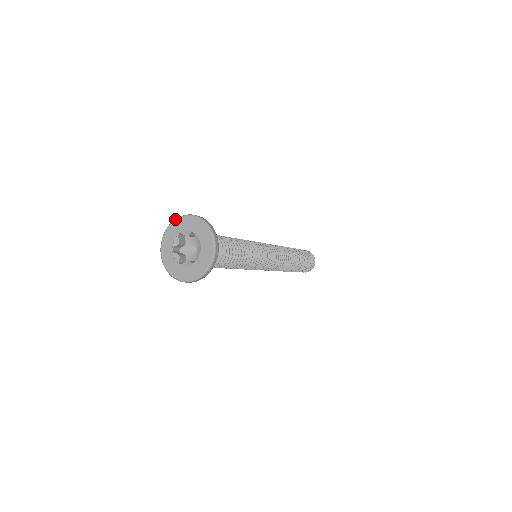
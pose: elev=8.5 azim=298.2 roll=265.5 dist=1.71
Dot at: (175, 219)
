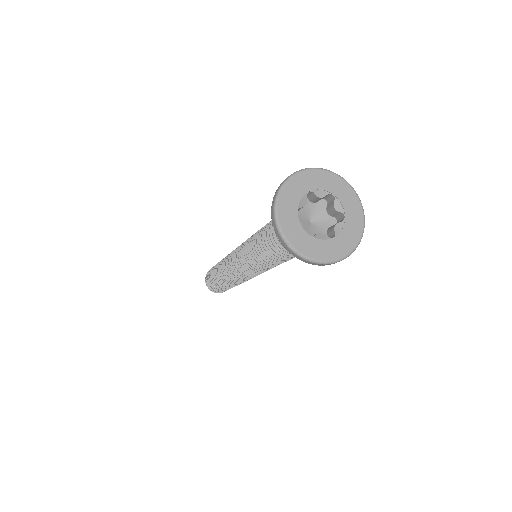
Dot at: (303, 169)
